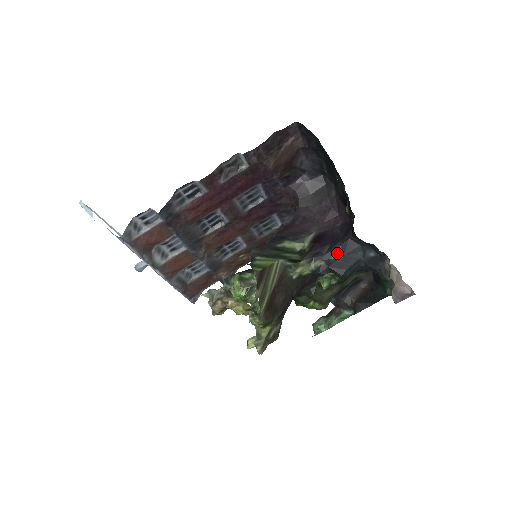
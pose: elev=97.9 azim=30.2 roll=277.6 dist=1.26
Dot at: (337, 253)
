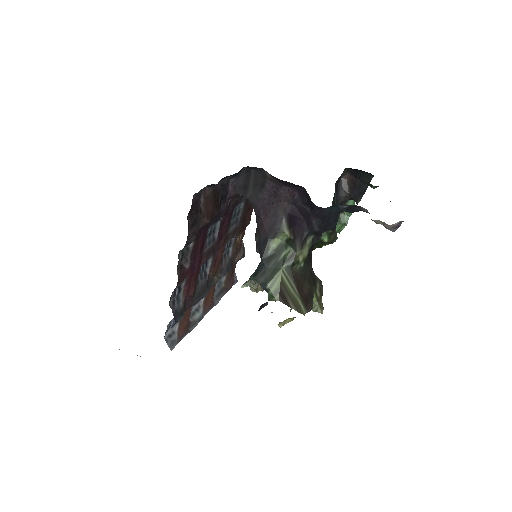
Dot at: (317, 224)
